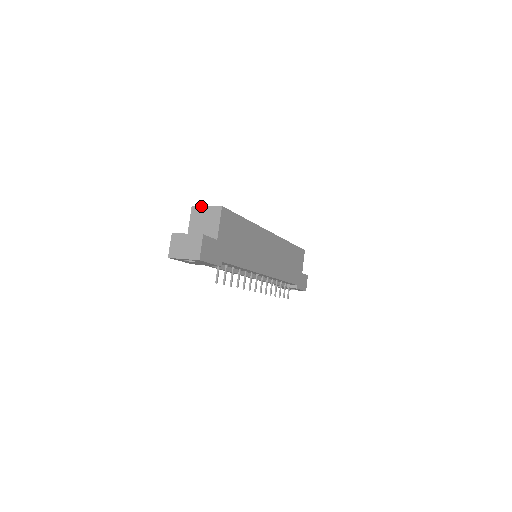
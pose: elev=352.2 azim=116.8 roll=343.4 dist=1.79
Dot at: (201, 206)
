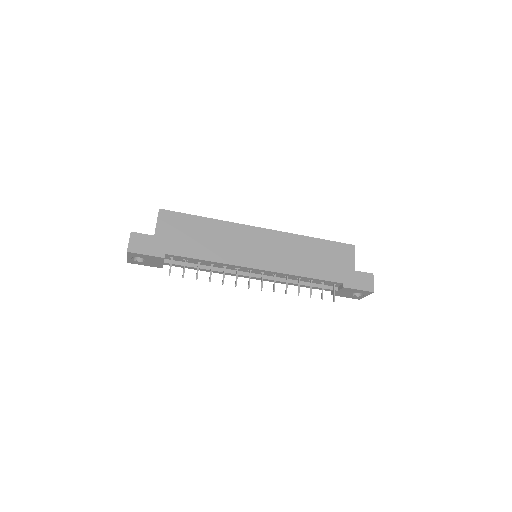
Dot at: occluded
